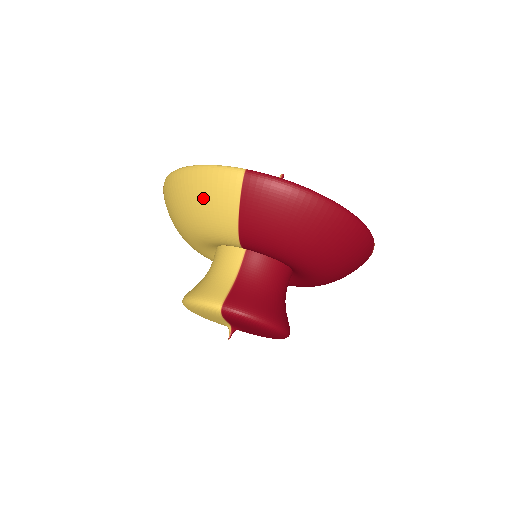
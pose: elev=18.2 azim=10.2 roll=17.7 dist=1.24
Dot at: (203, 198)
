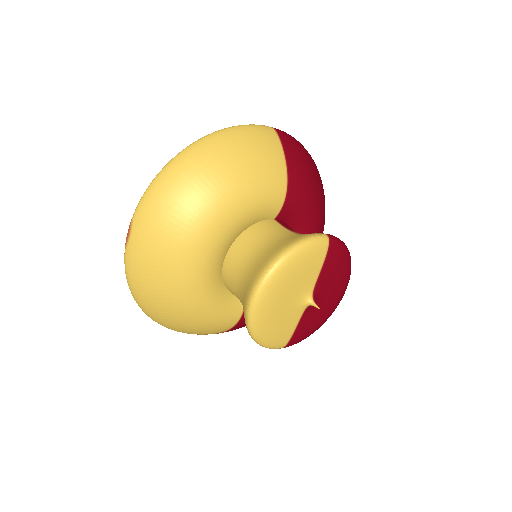
Dot at: (250, 149)
